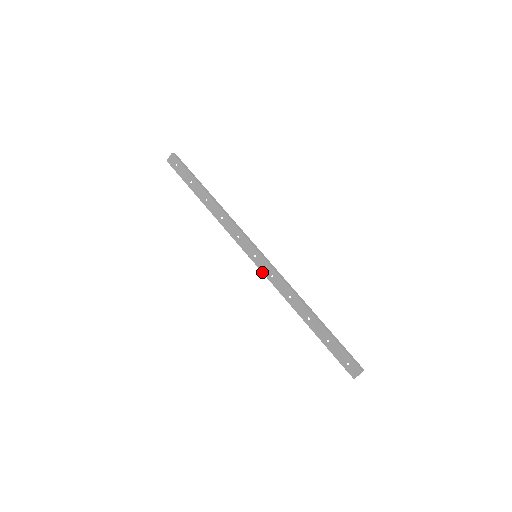
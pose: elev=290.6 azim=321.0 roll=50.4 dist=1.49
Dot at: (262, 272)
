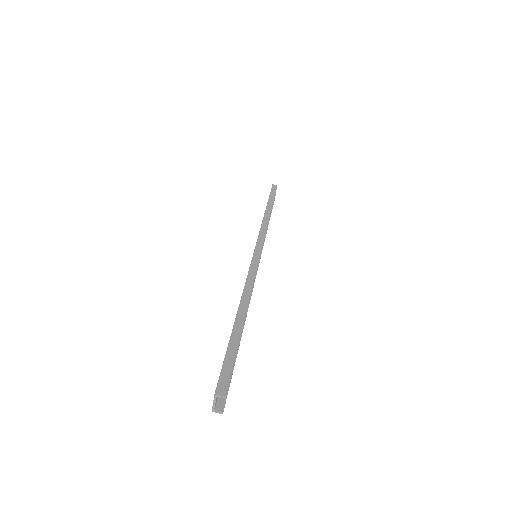
Dot at: occluded
